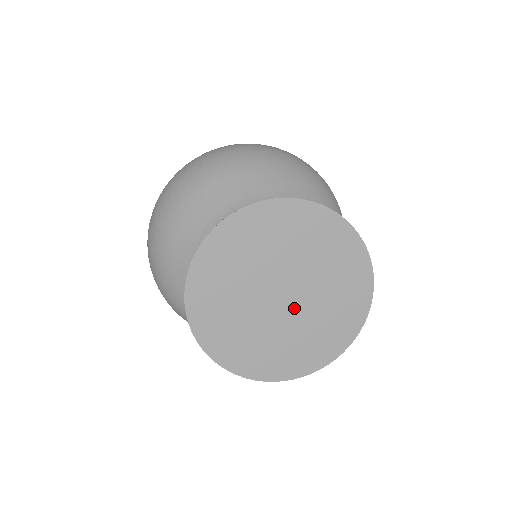
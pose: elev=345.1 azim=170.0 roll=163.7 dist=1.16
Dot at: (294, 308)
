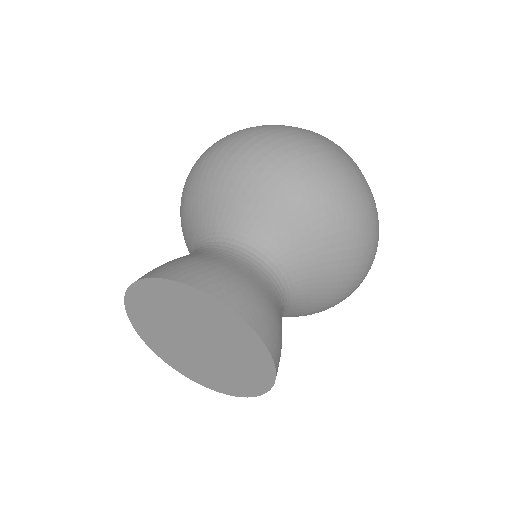
Dot at: (207, 354)
